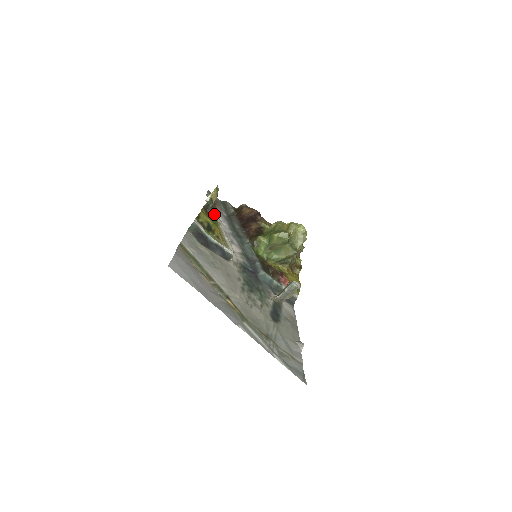
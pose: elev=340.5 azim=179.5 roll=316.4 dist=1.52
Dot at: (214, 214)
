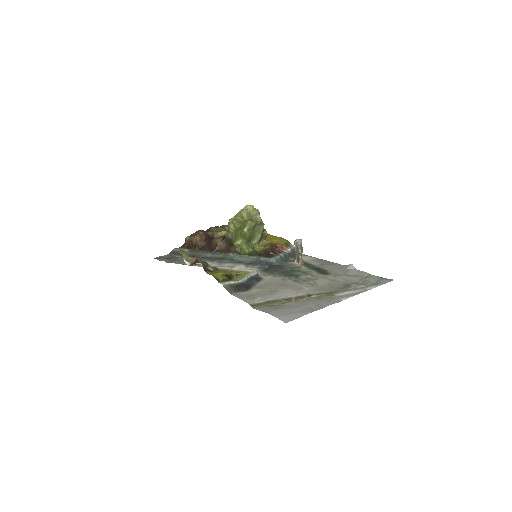
Dot at: (210, 266)
